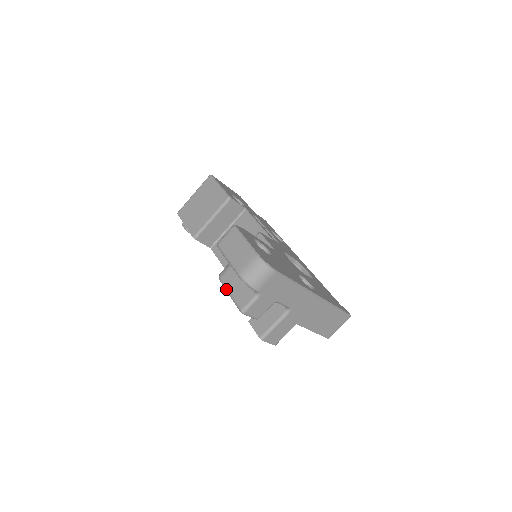
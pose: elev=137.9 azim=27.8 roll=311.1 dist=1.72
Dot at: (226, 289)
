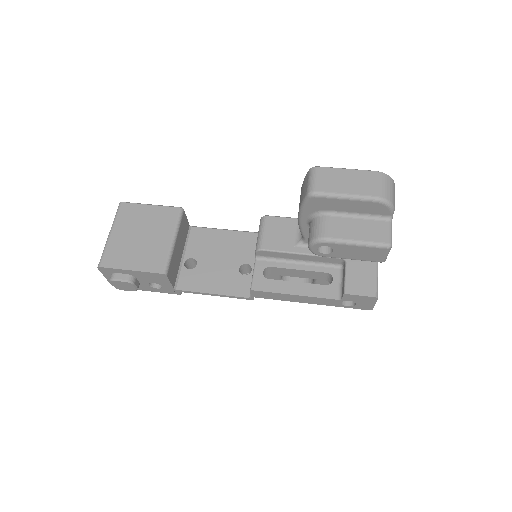
Dot at: (346, 241)
